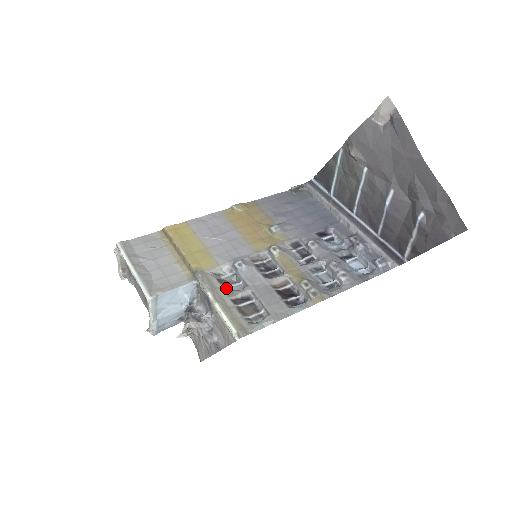
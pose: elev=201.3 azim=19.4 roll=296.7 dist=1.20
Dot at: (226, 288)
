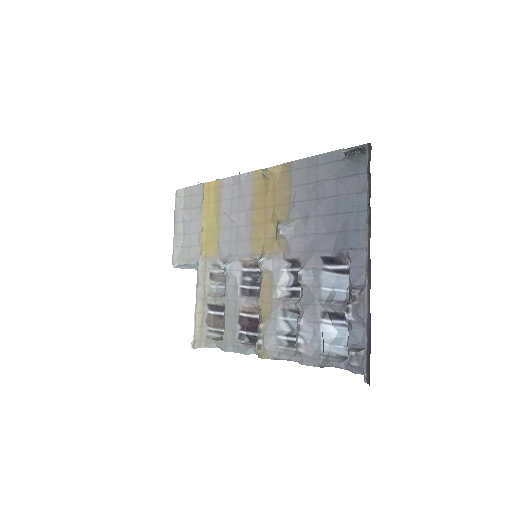
Dot at: (213, 287)
